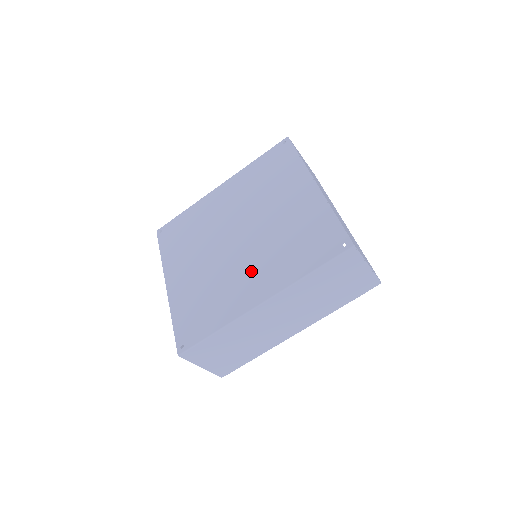
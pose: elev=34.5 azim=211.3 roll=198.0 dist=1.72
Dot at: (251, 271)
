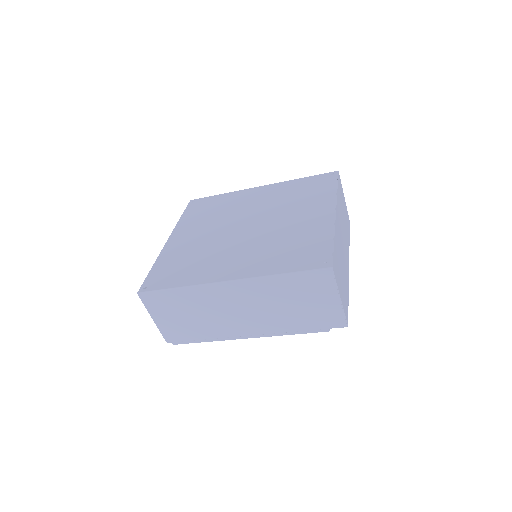
Dot at: (238, 255)
